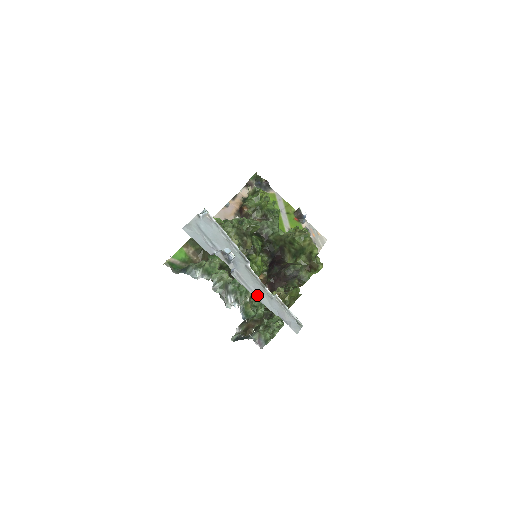
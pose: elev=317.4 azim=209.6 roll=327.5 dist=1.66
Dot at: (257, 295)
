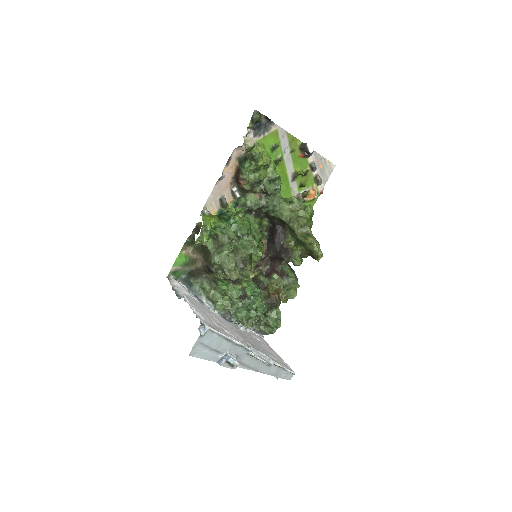
Dot at: (258, 370)
